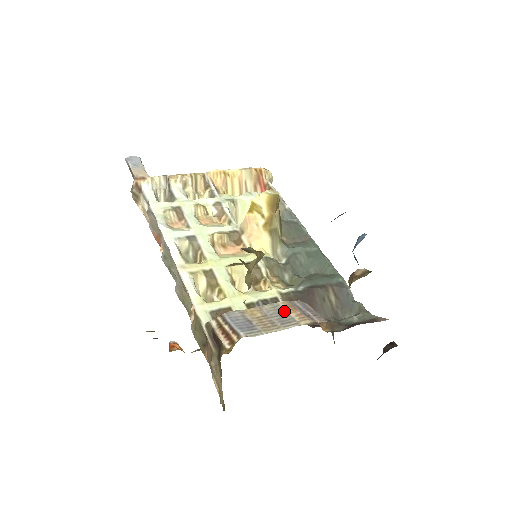
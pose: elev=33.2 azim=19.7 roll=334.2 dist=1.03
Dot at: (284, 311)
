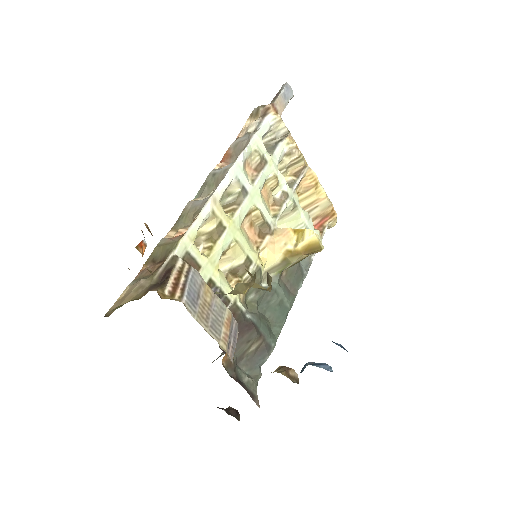
Dot at: (223, 319)
